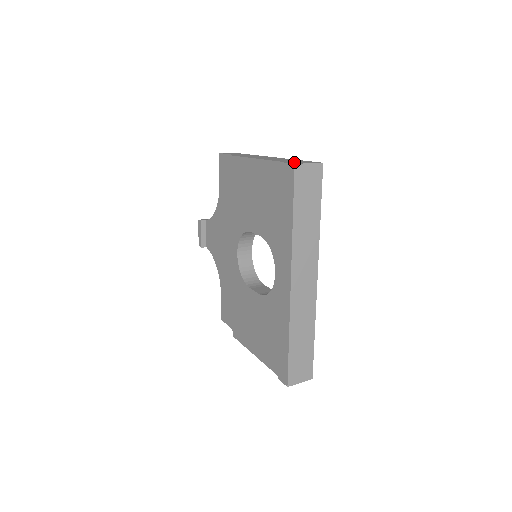
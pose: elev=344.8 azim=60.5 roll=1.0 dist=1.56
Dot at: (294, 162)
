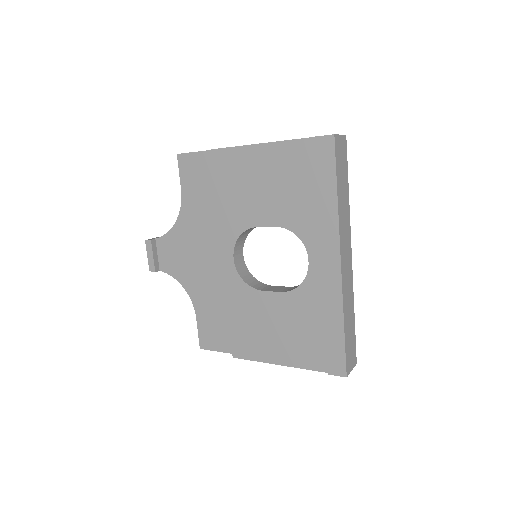
Dot at: occluded
